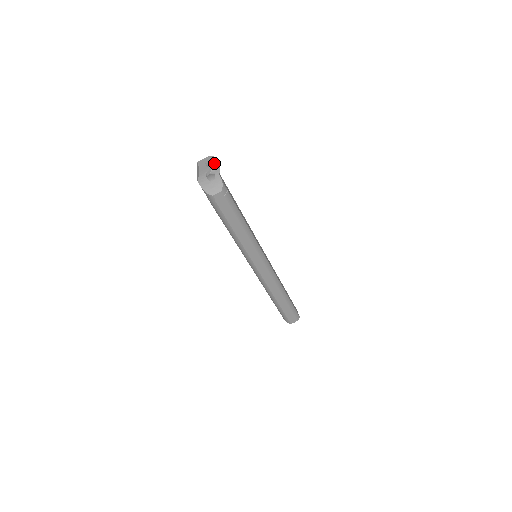
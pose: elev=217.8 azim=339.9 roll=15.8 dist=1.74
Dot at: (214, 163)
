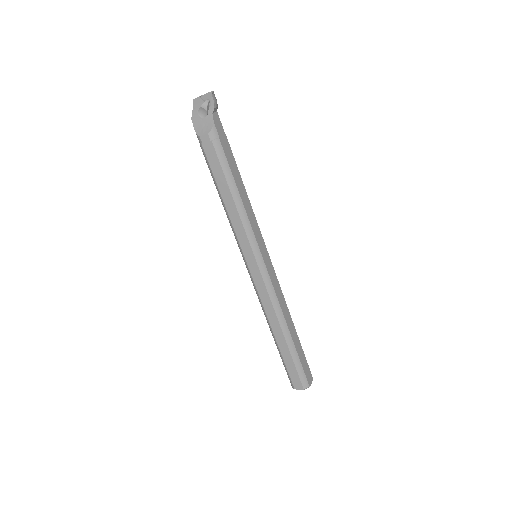
Dot at: (210, 98)
